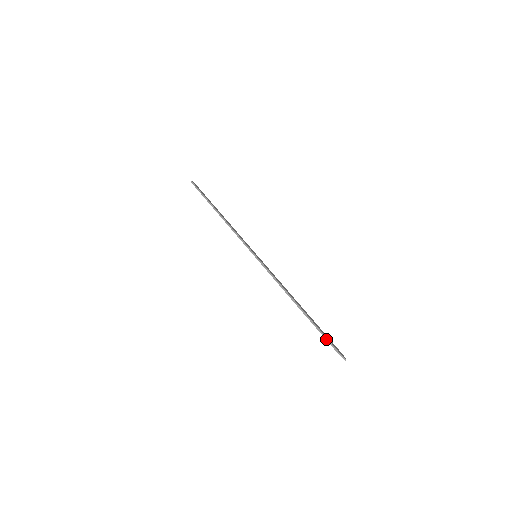
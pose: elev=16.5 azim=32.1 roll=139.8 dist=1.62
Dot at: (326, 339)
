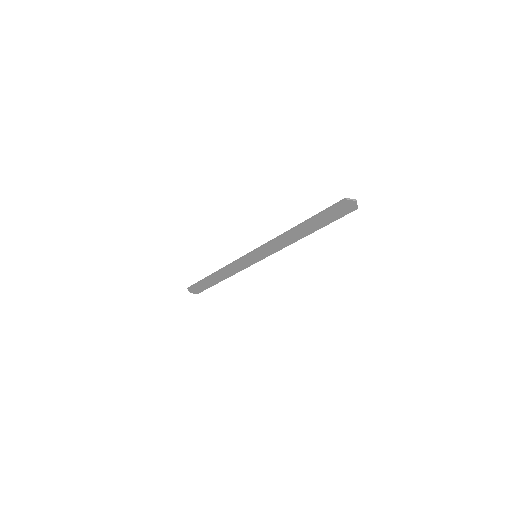
Dot at: (331, 207)
